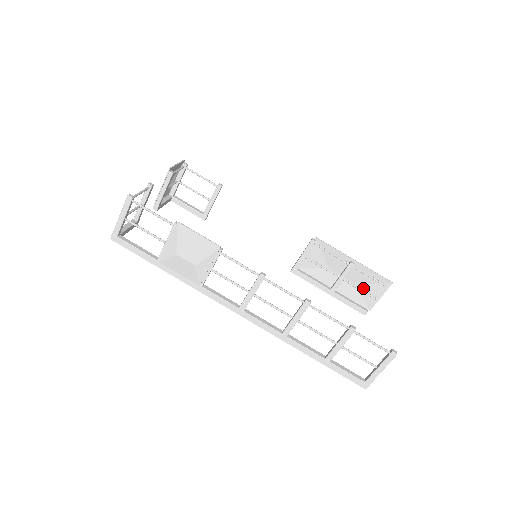
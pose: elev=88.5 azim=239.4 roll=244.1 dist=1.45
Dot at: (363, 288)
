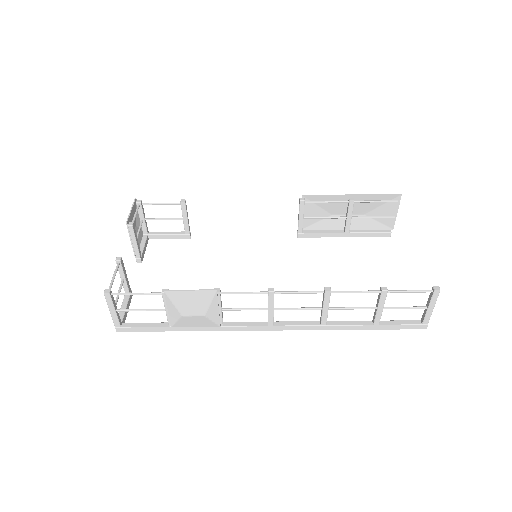
Dot at: (375, 214)
